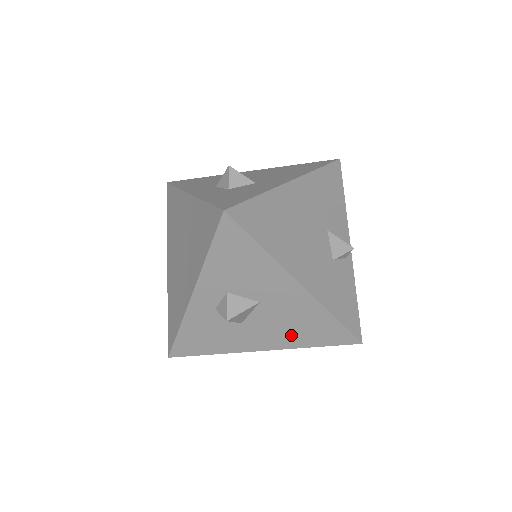
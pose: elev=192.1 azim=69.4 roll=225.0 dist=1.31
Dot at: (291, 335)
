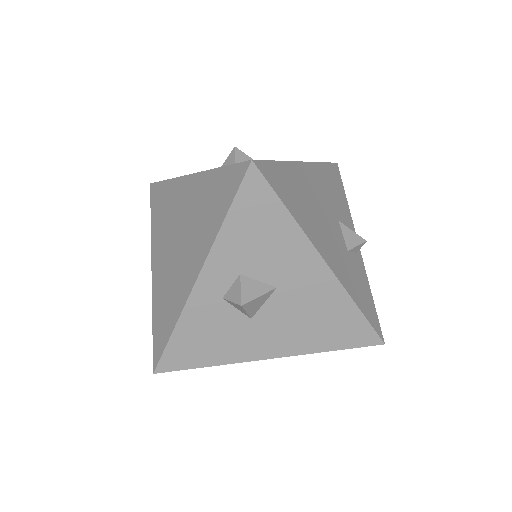
Dot at: (307, 334)
